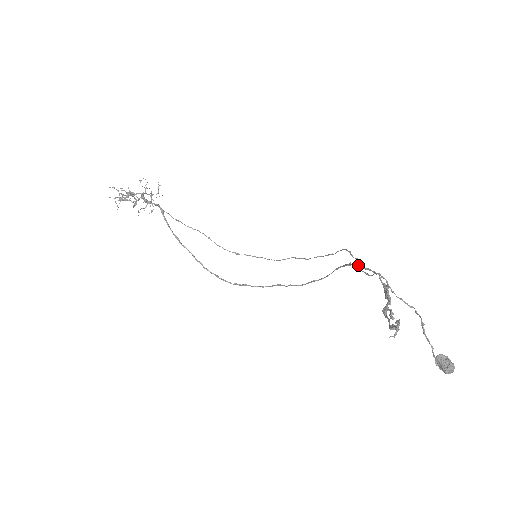
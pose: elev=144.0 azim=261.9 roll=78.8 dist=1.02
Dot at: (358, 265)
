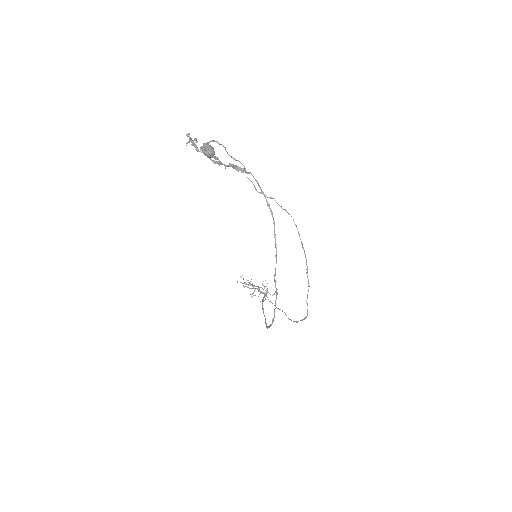
Dot at: (263, 192)
